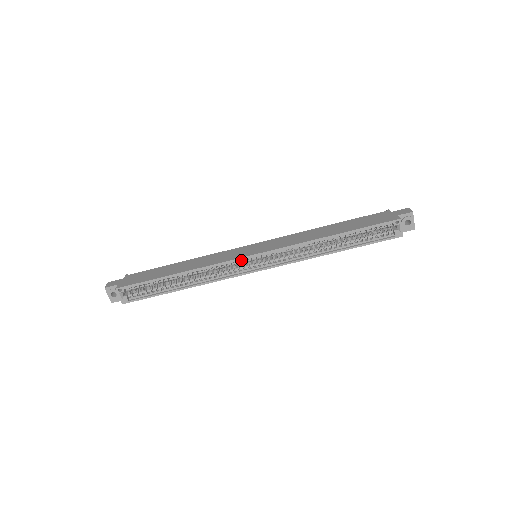
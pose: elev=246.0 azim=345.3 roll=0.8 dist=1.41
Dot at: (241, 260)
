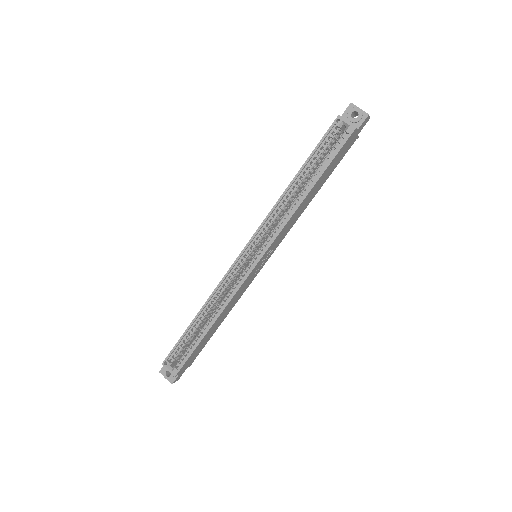
Dot at: (240, 266)
